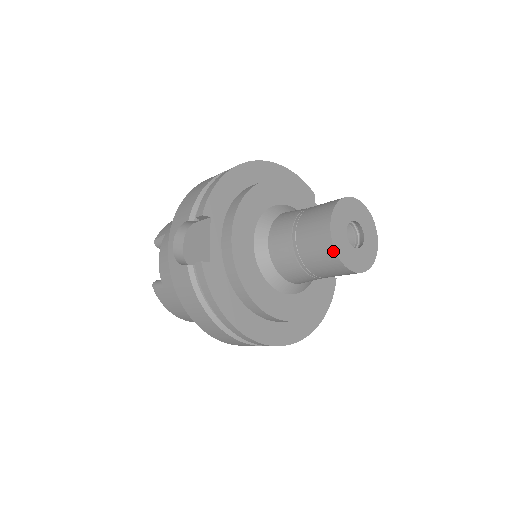
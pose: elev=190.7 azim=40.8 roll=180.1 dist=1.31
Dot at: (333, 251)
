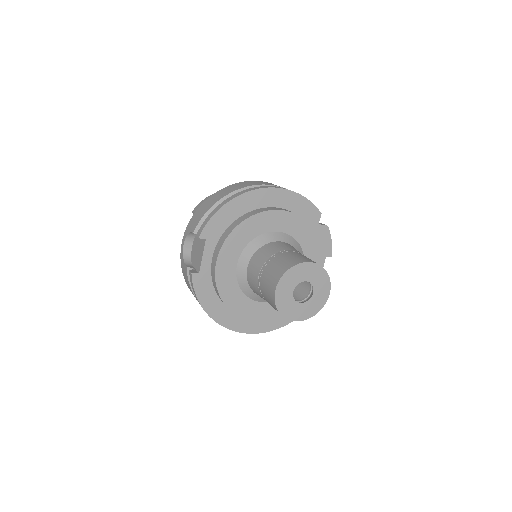
Dot at: (275, 305)
